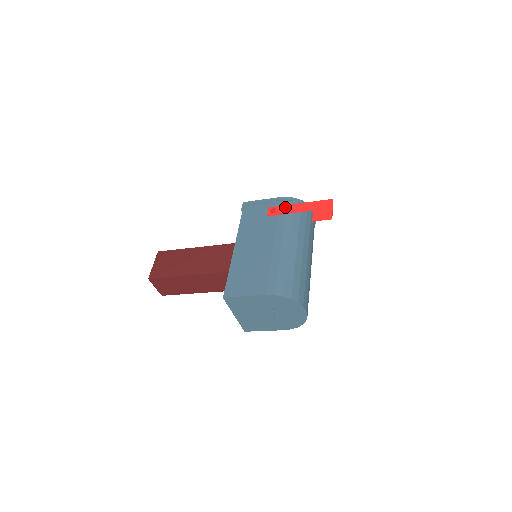
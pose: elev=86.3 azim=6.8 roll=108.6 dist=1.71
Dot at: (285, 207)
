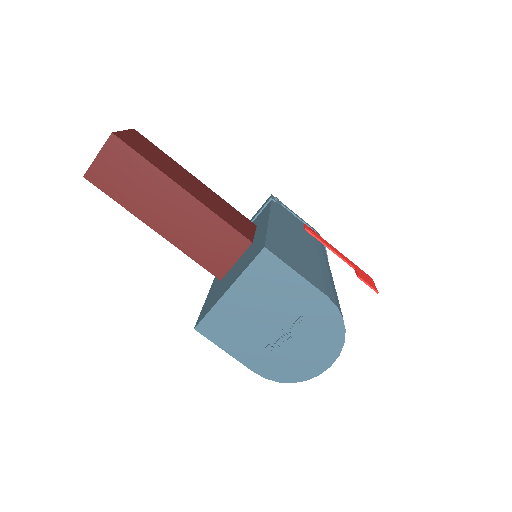
Dot at: (324, 240)
